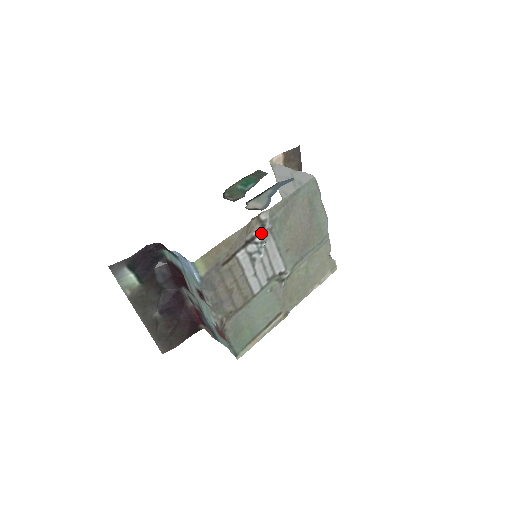
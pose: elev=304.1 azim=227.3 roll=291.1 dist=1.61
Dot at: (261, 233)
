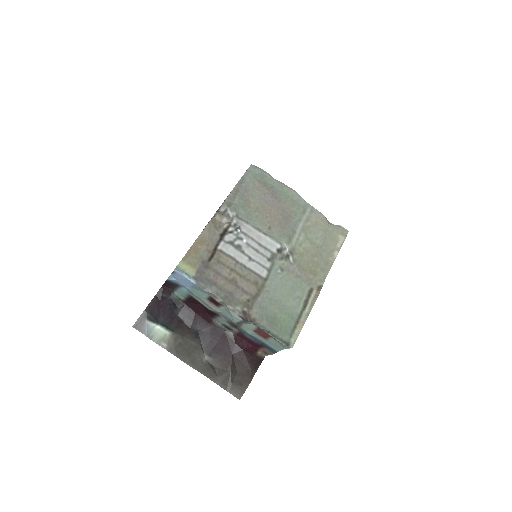
Dot at: (231, 223)
